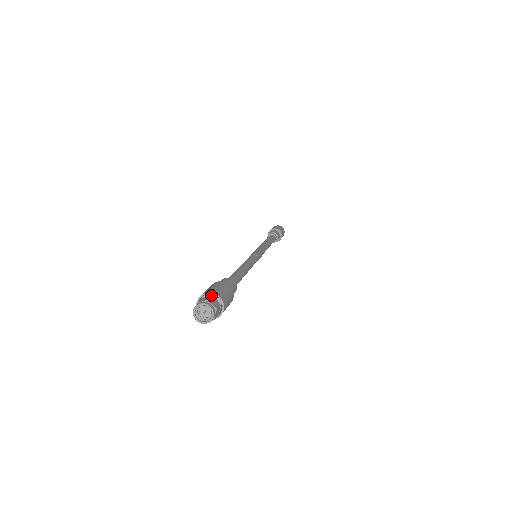
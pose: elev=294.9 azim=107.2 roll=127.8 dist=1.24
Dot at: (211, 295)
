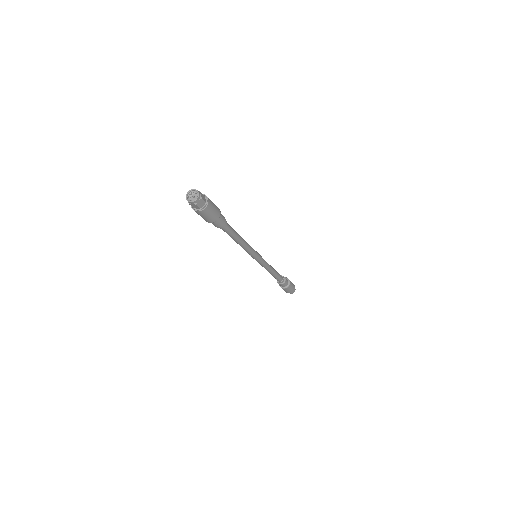
Dot at: (204, 196)
